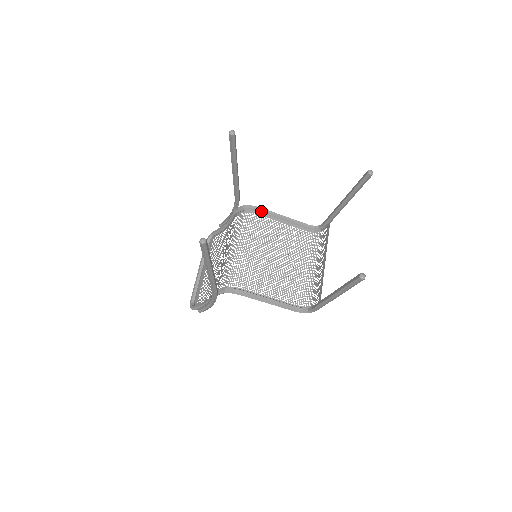
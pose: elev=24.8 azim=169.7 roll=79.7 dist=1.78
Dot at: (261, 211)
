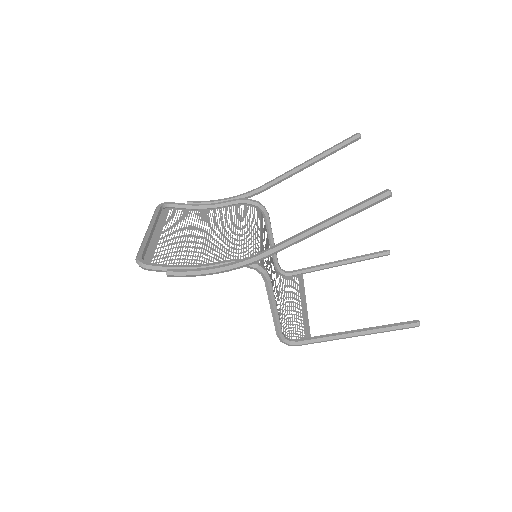
Dot at: (268, 219)
